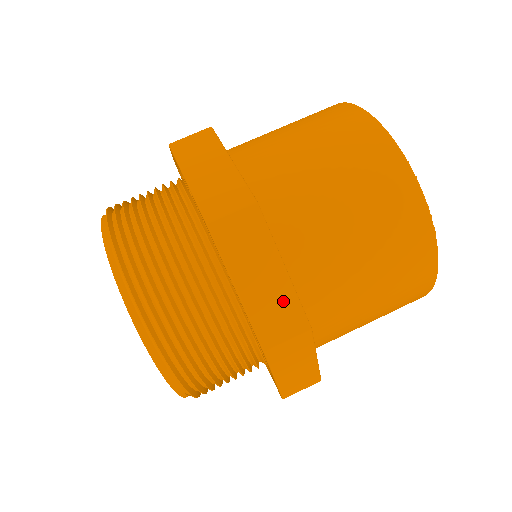
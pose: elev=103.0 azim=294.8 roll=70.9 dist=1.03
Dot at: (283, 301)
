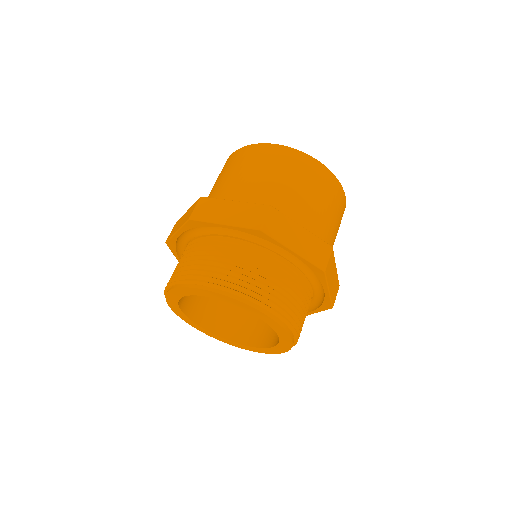
Dot at: (314, 243)
